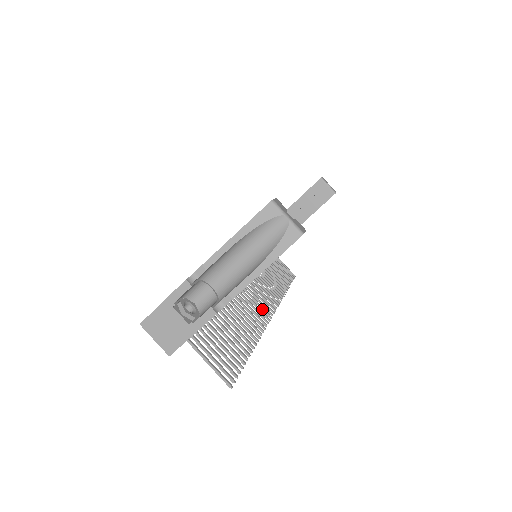
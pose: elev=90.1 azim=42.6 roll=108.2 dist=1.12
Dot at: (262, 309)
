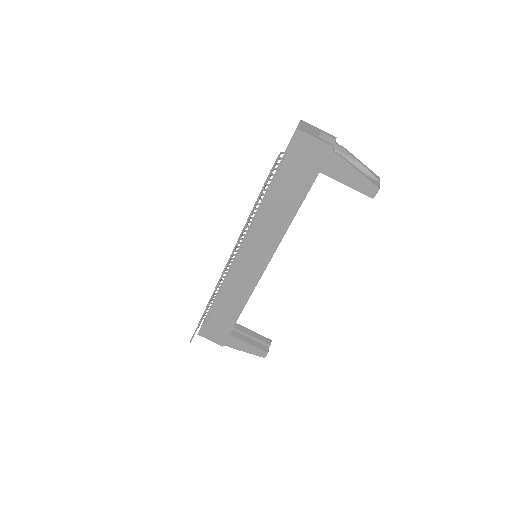
Dot at: (230, 259)
